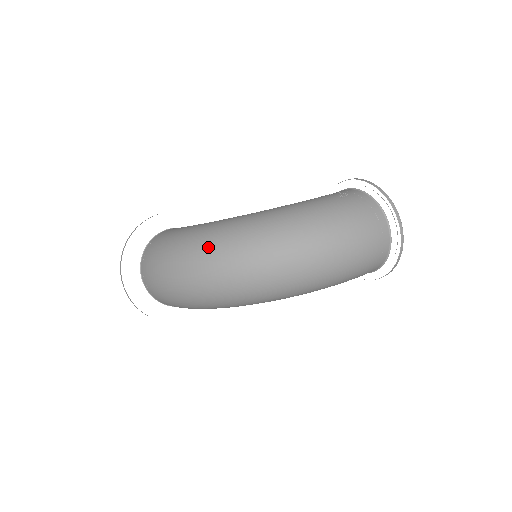
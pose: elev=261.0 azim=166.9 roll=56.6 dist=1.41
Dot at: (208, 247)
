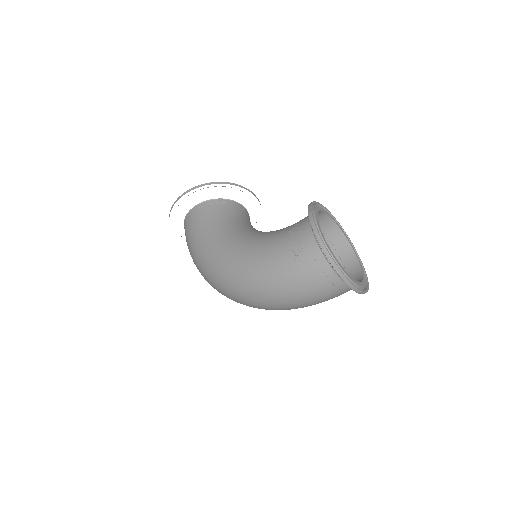
Dot at: (208, 279)
